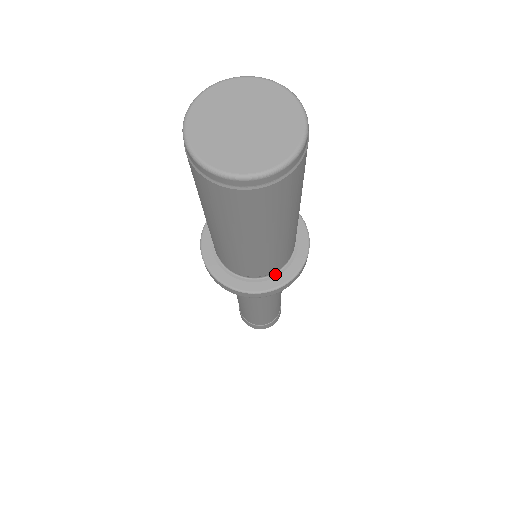
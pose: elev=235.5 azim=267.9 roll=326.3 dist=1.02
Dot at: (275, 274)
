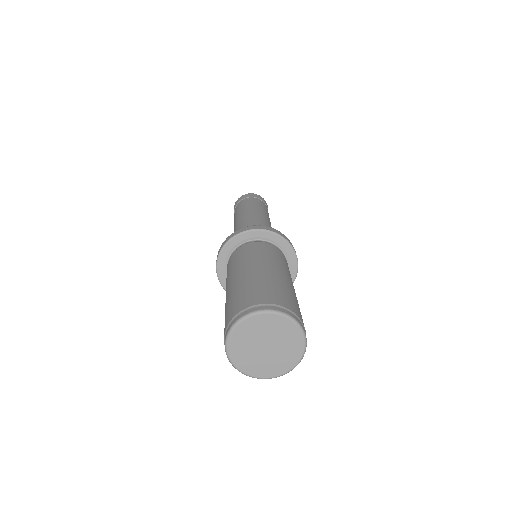
Dot at: occluded
